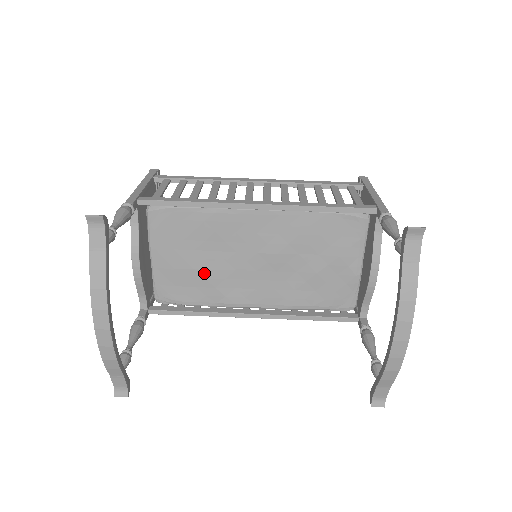
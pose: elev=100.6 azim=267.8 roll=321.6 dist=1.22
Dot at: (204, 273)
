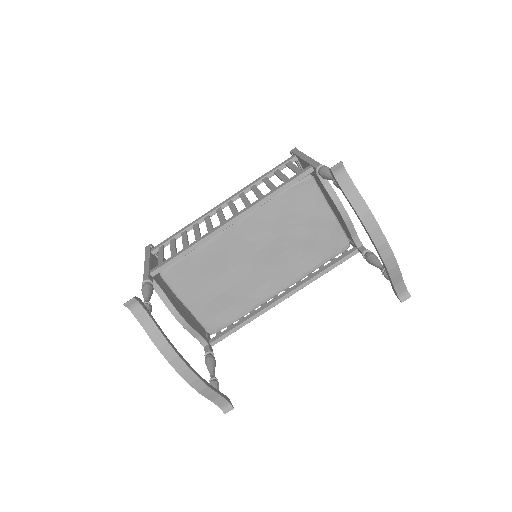
Dot at: (229, 292)
